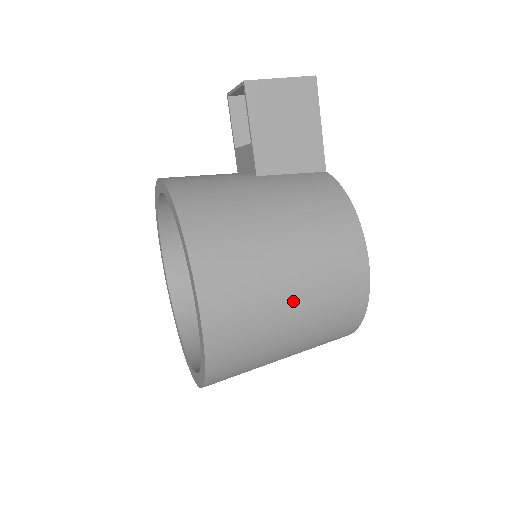
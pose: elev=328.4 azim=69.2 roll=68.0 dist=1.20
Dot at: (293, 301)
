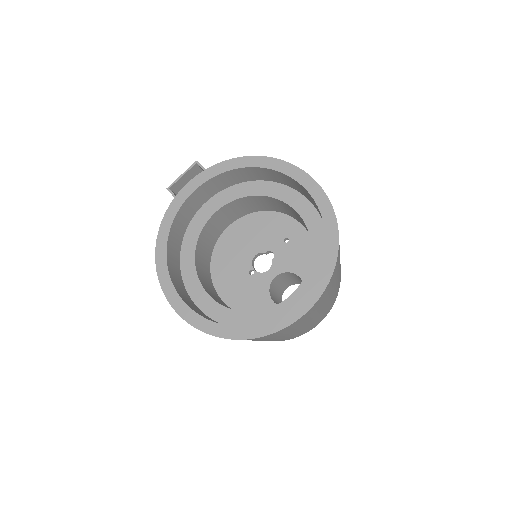
Dot at: occluded
